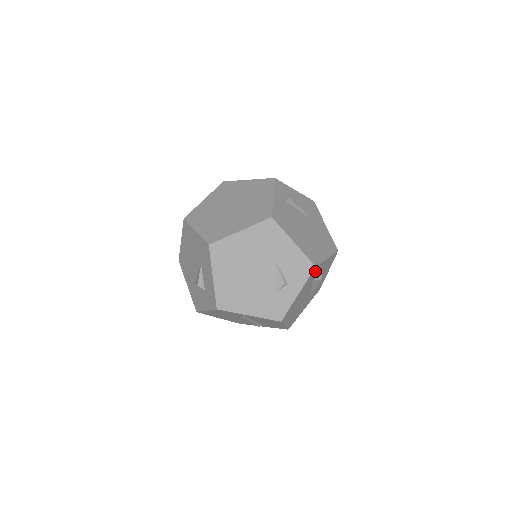
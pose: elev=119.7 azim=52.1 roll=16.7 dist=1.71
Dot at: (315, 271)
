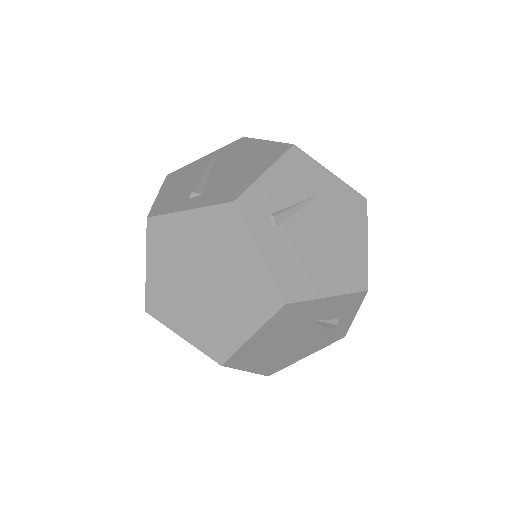
Dot at: occluded
